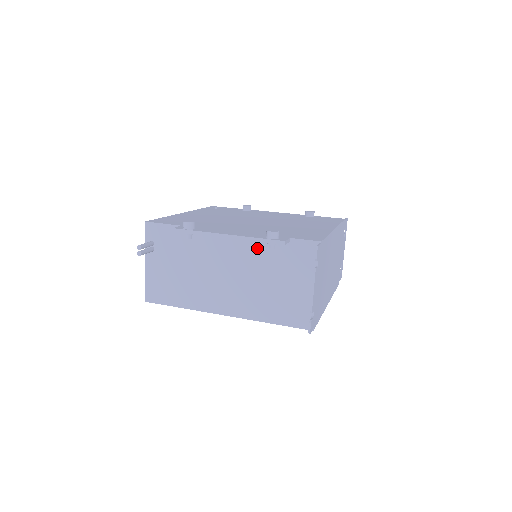
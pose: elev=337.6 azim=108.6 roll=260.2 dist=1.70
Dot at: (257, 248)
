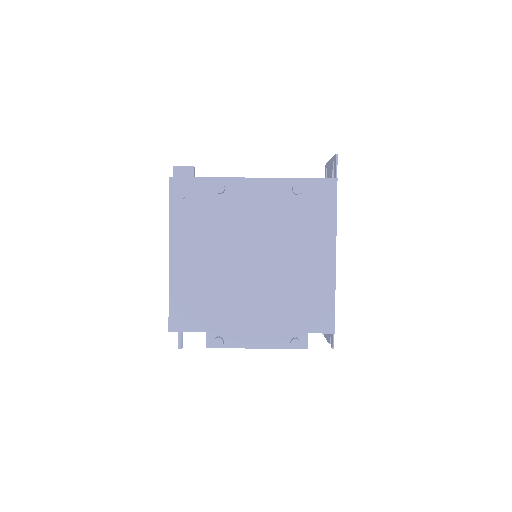
Dot at: occluded
